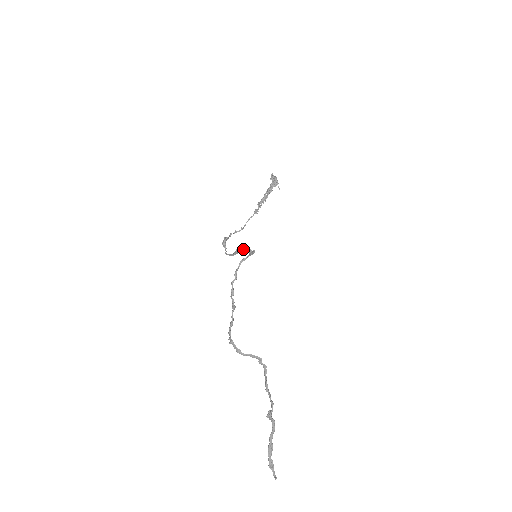
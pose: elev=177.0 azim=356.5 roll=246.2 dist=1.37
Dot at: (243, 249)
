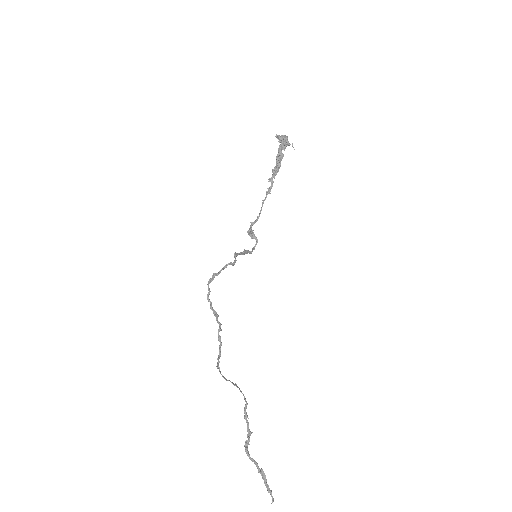
Dot at: (237, 255)
